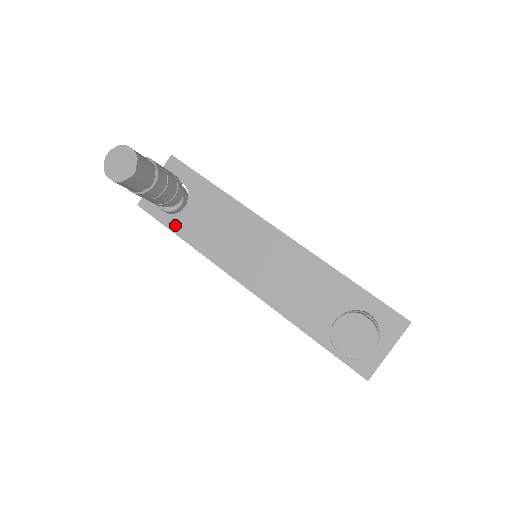
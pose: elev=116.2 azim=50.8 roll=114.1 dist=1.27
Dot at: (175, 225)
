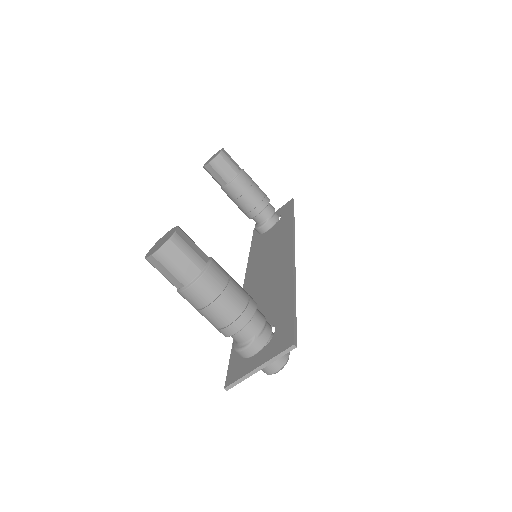
Dot at: (255, 241)
